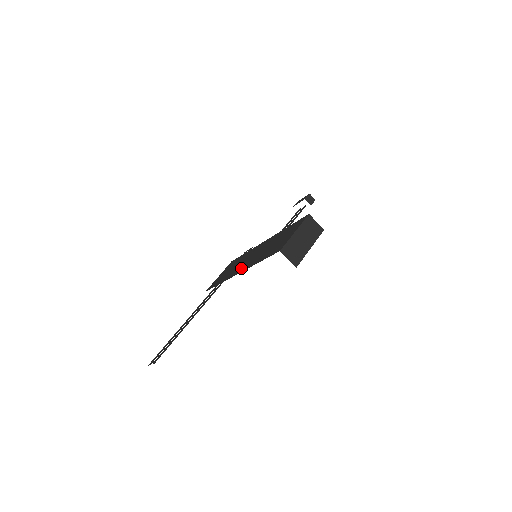
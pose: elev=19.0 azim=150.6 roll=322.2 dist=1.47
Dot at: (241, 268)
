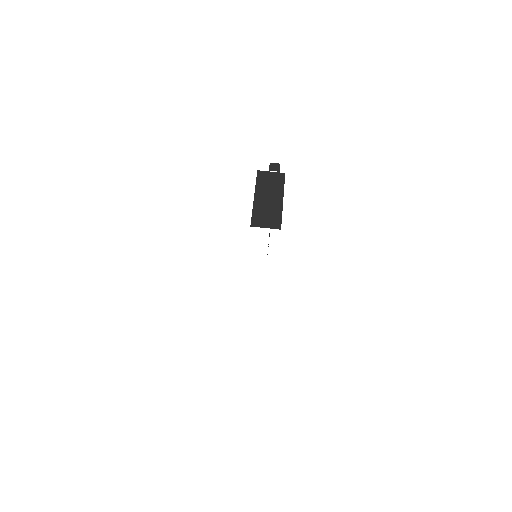
Dot at: occluded
